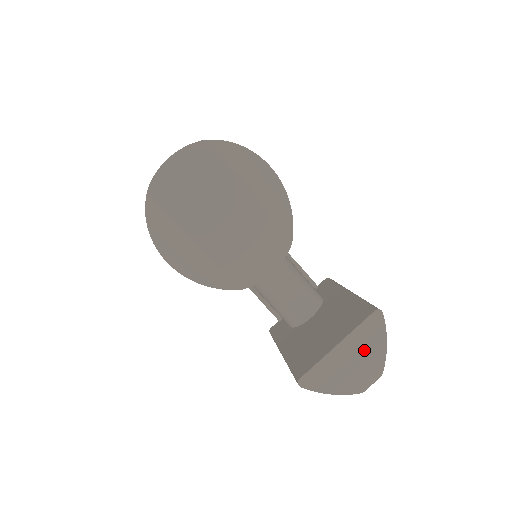
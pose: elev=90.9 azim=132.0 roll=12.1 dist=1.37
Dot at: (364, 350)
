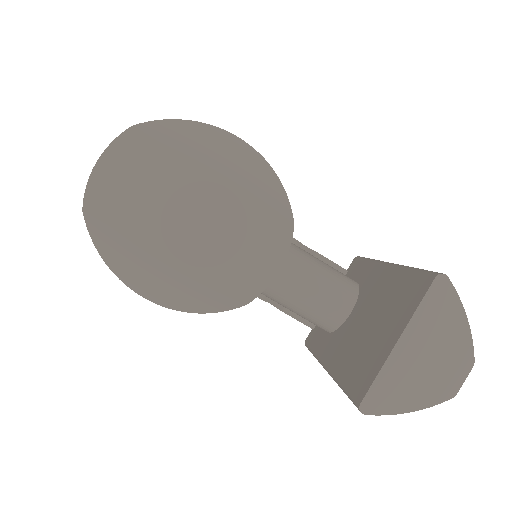
Dot at: (438, 336)
